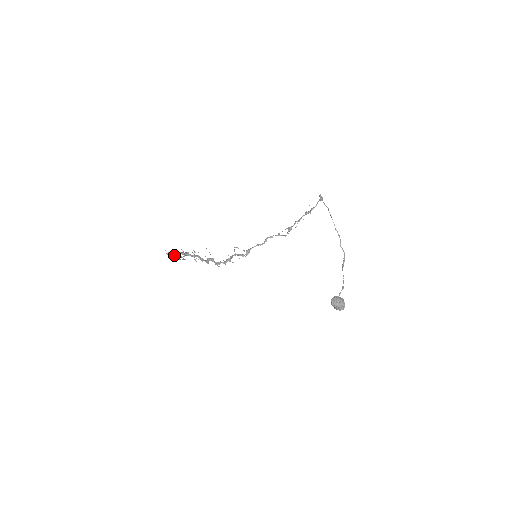
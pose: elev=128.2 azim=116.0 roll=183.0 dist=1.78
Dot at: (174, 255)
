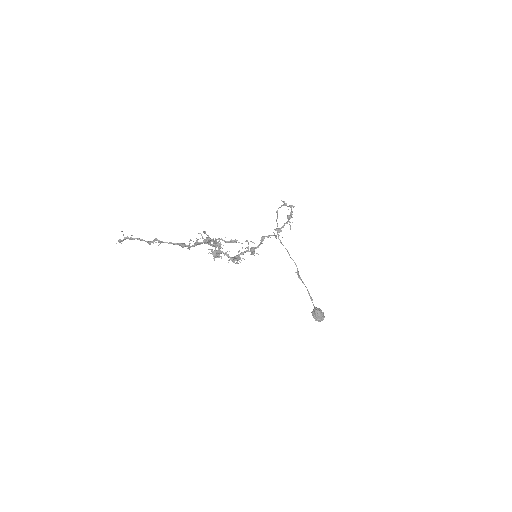
Dot at: (159, 241)
